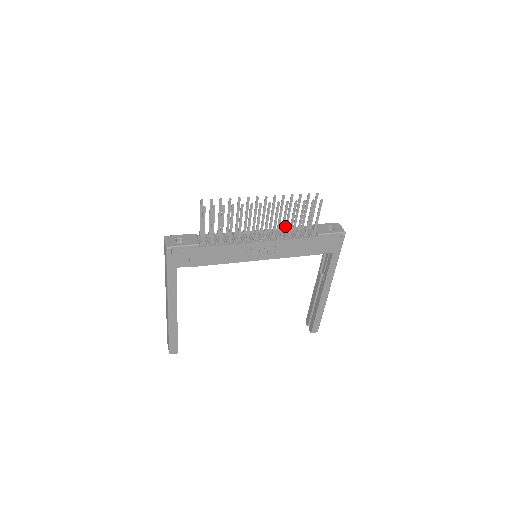
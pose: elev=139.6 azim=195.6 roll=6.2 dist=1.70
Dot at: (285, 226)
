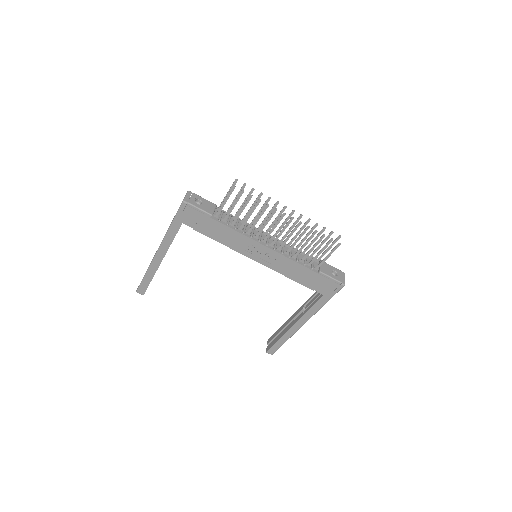
Dot at: (296, 246)
